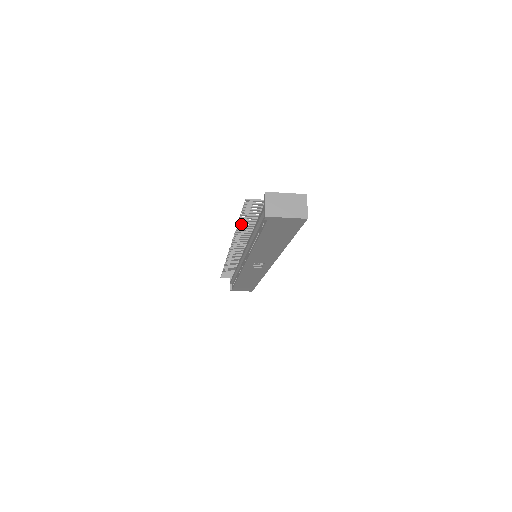
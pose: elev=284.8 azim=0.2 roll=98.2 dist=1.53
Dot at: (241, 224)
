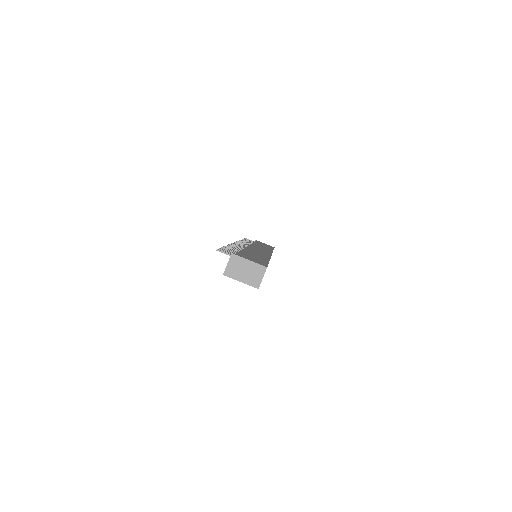
Dot at: (229, 247)
